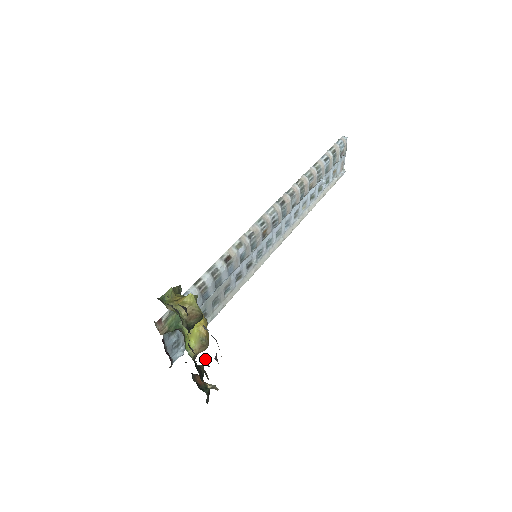
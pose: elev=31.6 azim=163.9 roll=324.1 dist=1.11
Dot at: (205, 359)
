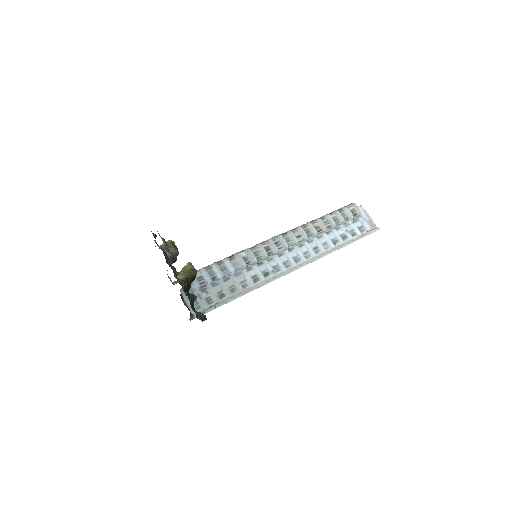
Dot at: (174, 267)
